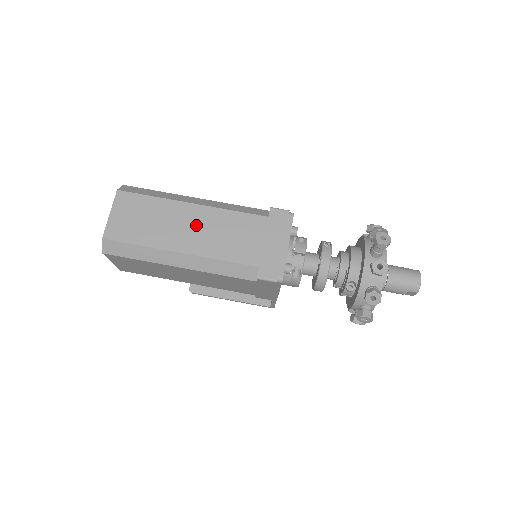
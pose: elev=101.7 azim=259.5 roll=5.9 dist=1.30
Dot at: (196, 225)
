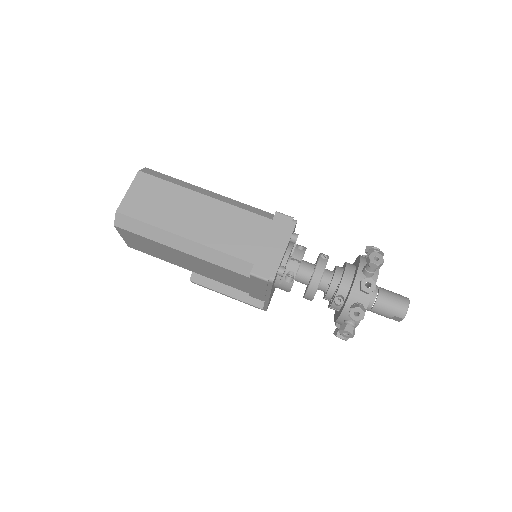
Dot at: (204, 215)
